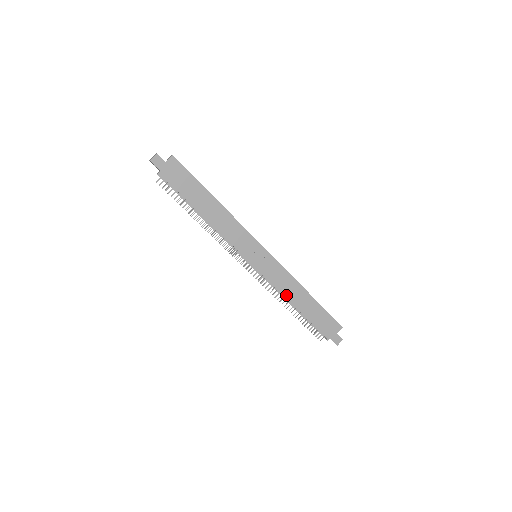
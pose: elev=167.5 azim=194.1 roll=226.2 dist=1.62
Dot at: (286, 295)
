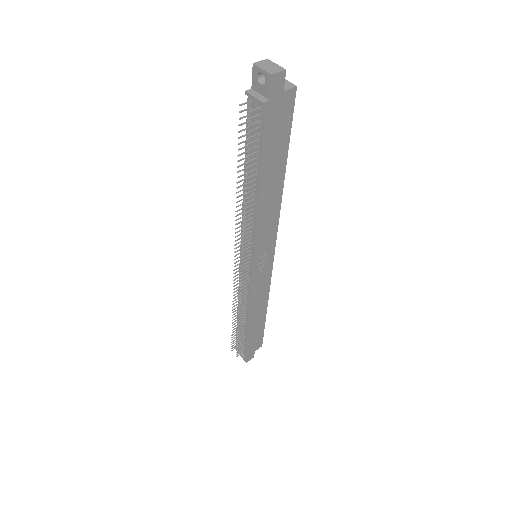
Dot at: (251, 308)
